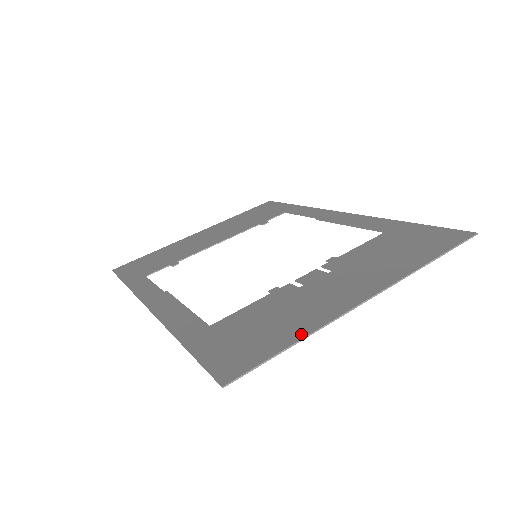
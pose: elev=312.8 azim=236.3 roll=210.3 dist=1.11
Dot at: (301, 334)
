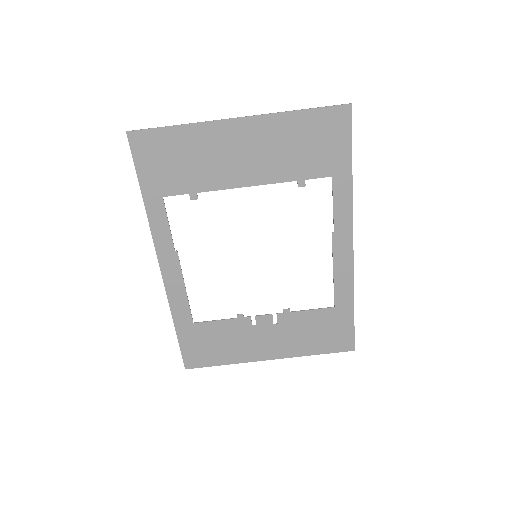
Dot at: (229, 362)
